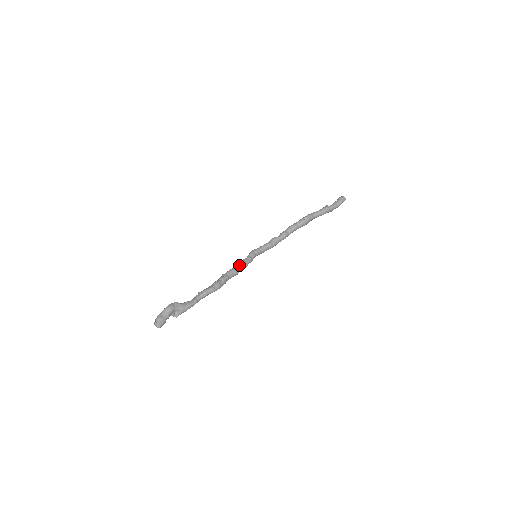
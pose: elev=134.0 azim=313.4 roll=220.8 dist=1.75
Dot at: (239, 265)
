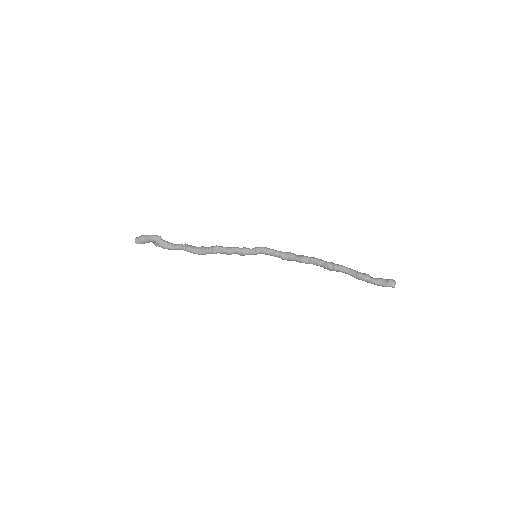
Dot at: (235, 250)
